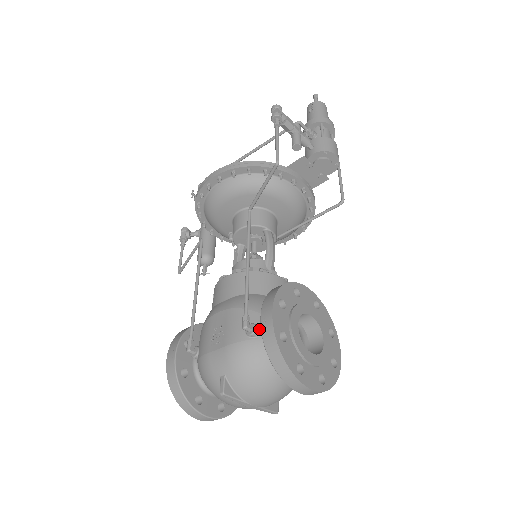
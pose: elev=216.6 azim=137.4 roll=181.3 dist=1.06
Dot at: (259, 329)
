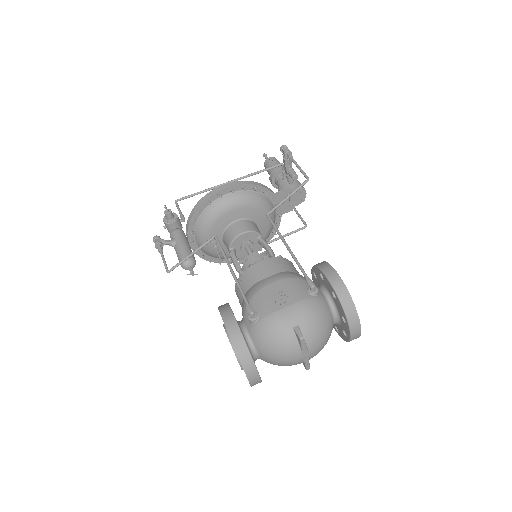
Dot at: (318, 290)
